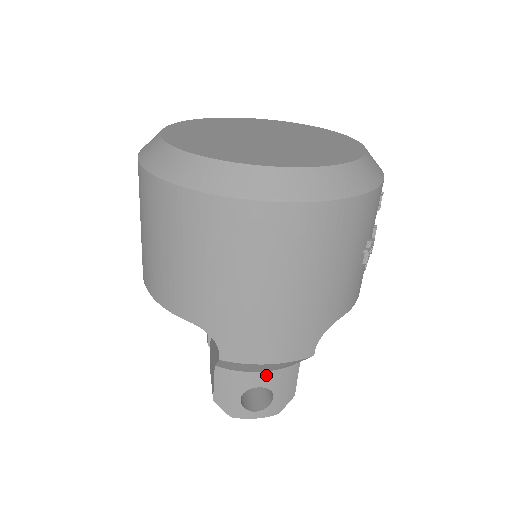
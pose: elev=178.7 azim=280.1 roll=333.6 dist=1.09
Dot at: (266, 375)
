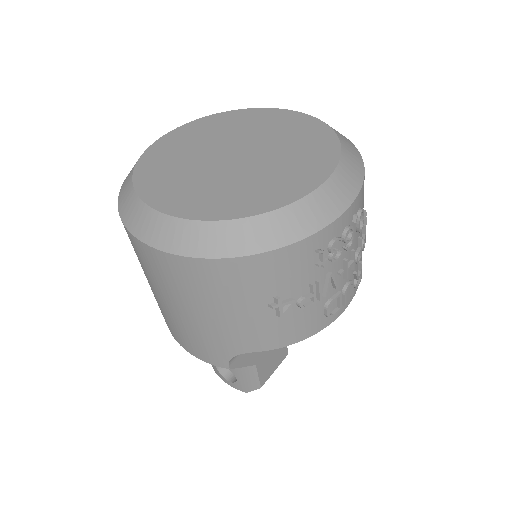
Dot at: occluded
